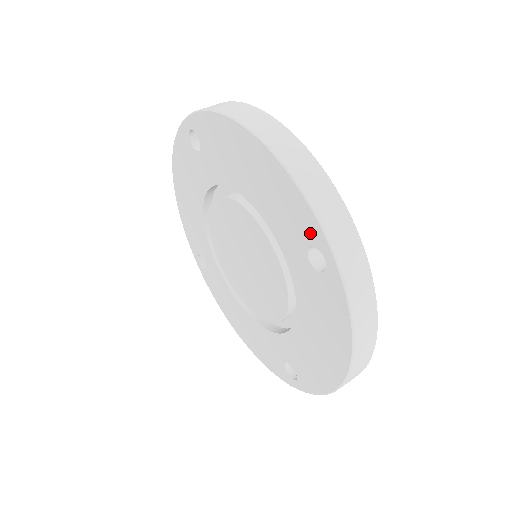
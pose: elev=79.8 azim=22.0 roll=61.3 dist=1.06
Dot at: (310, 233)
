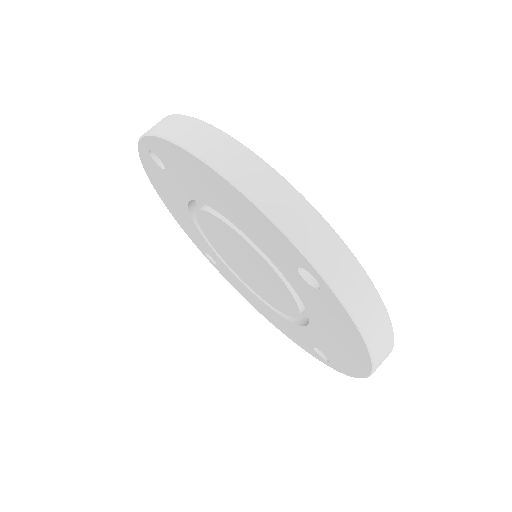
Dot at: (294, 256)
